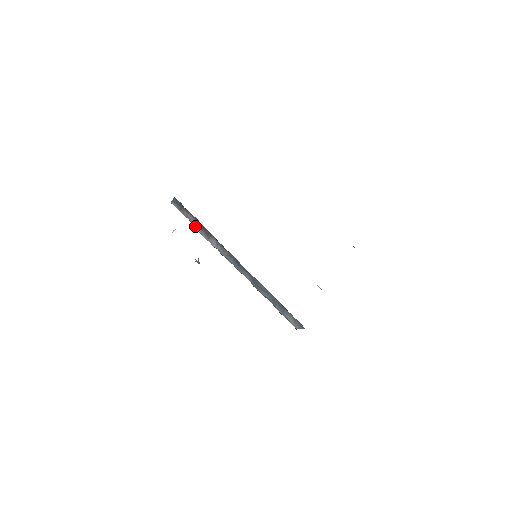
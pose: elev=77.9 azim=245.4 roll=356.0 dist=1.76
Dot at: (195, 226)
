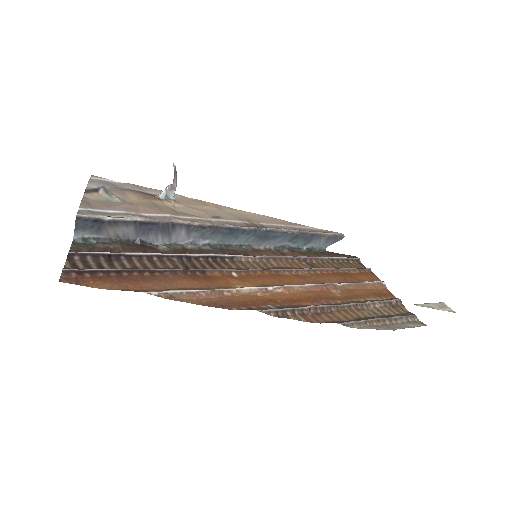
Dot at: (138, 236)
